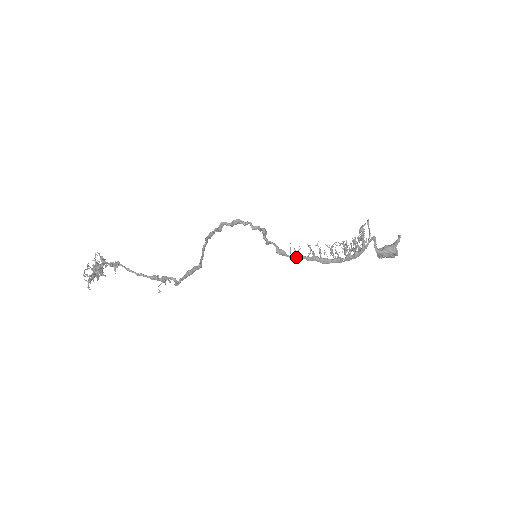
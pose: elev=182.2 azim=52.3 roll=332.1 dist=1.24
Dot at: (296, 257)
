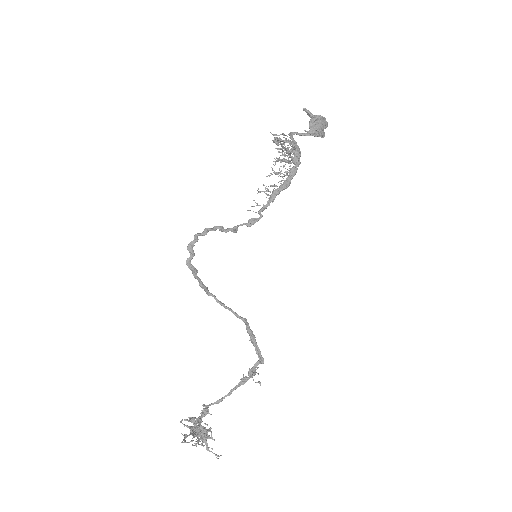
Dot at: occluded
